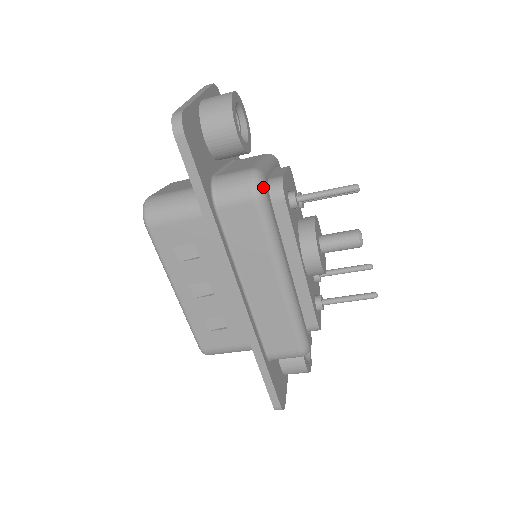
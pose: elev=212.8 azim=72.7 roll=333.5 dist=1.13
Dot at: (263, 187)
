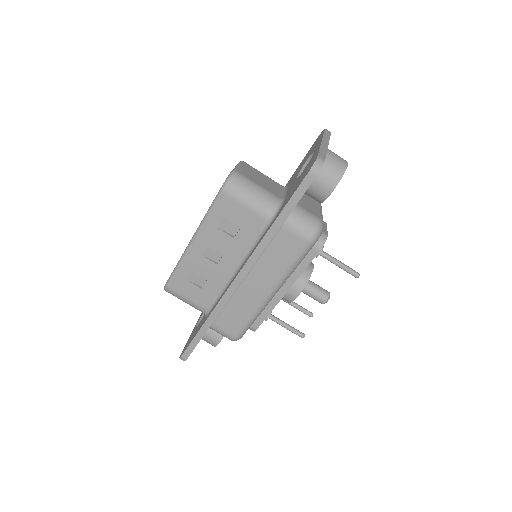
Dot at: occluded
